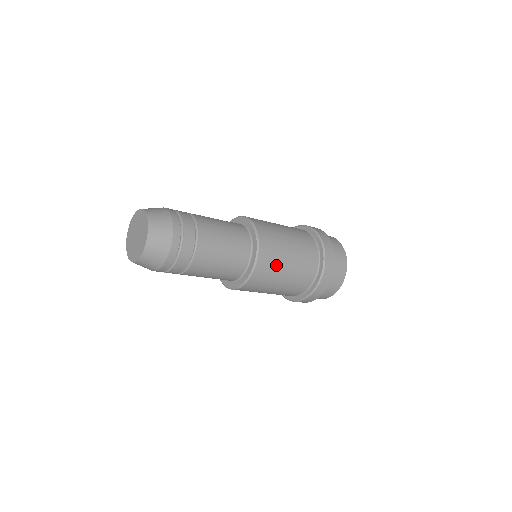
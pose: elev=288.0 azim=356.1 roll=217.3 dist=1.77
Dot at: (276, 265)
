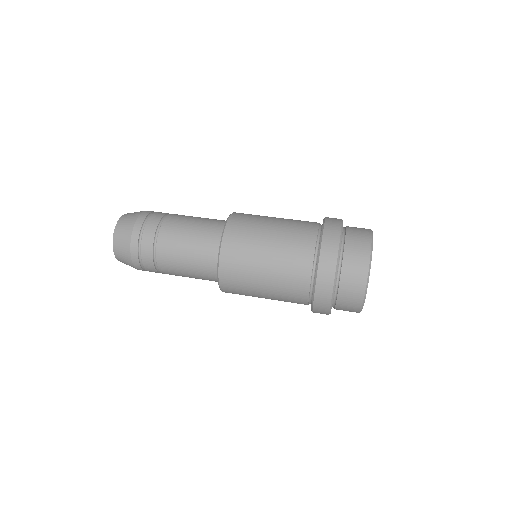
Dot at: (247, 259)
